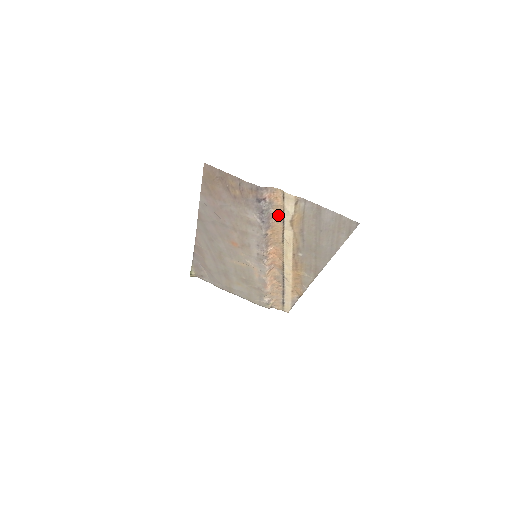
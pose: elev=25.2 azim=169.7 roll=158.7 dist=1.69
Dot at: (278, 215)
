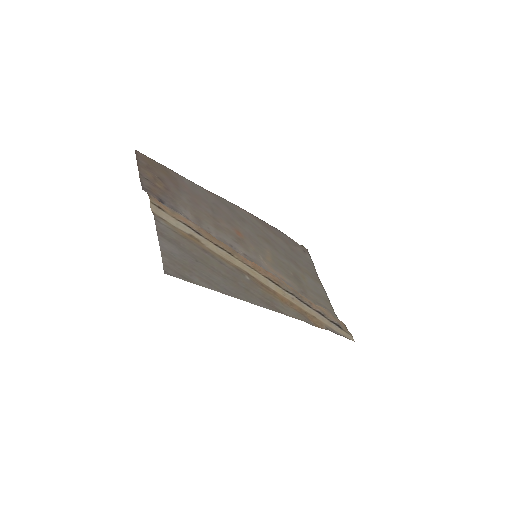
Dot at: (189, 223)
